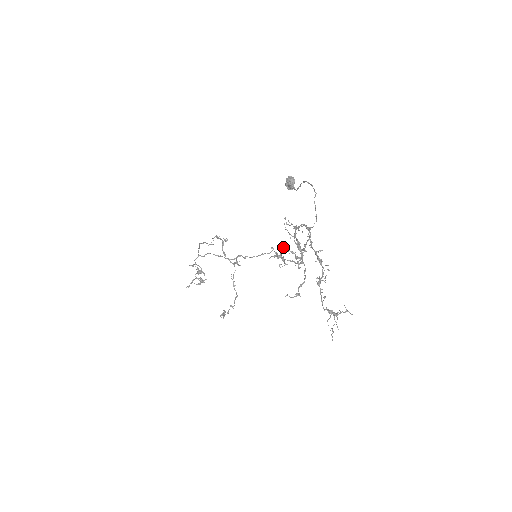
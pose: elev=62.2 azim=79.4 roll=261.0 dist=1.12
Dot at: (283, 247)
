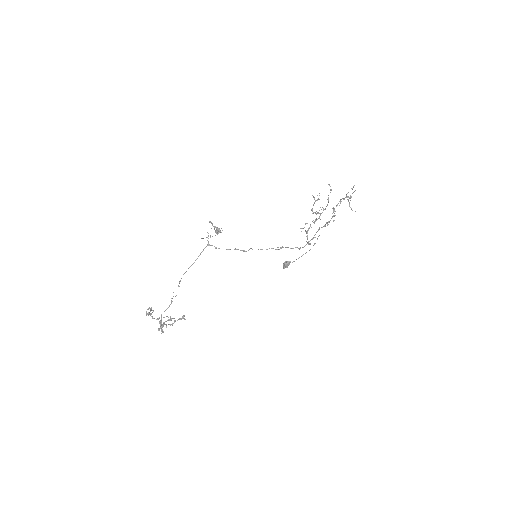
Dot at: (312, 210)
